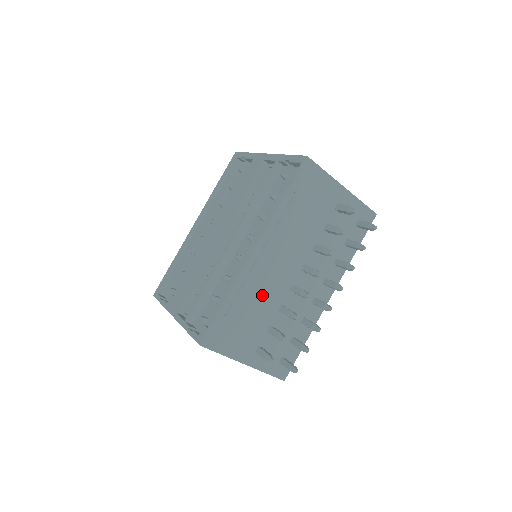
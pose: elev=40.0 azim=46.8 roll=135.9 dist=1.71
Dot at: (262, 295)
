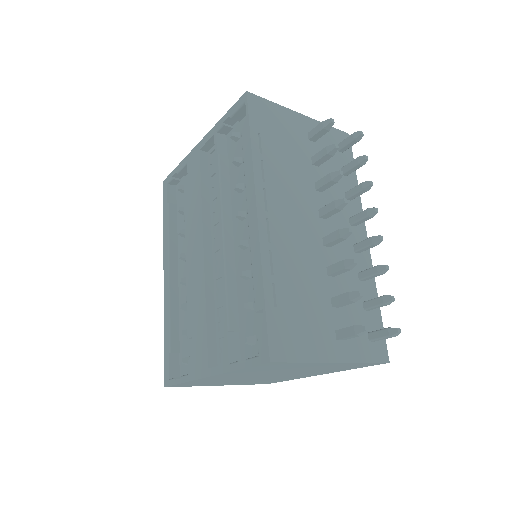
Dot at: (299, 264)
